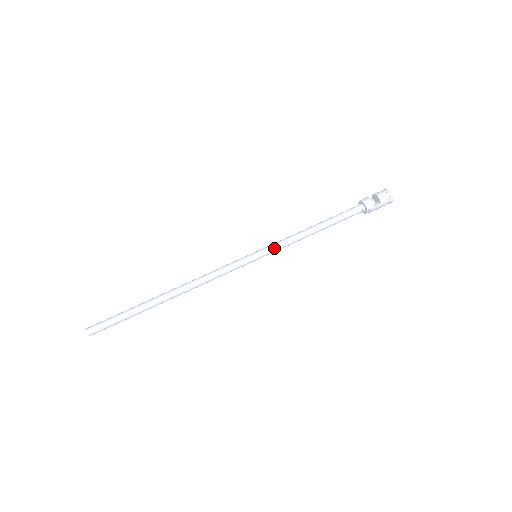
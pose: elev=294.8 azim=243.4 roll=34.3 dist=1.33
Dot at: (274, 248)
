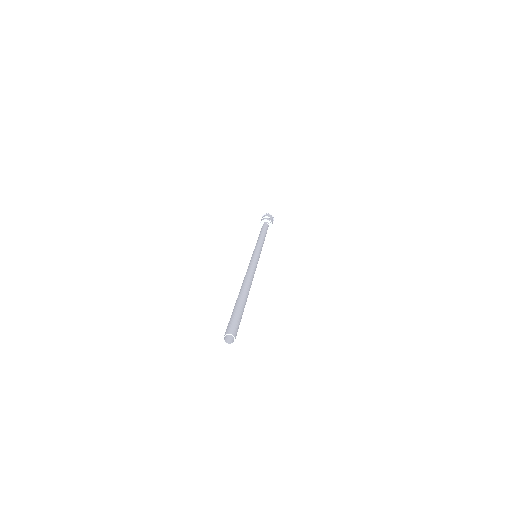
Dot at: (258, 247)
